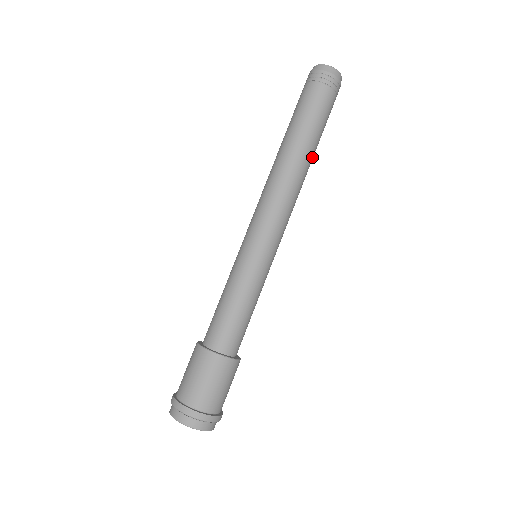
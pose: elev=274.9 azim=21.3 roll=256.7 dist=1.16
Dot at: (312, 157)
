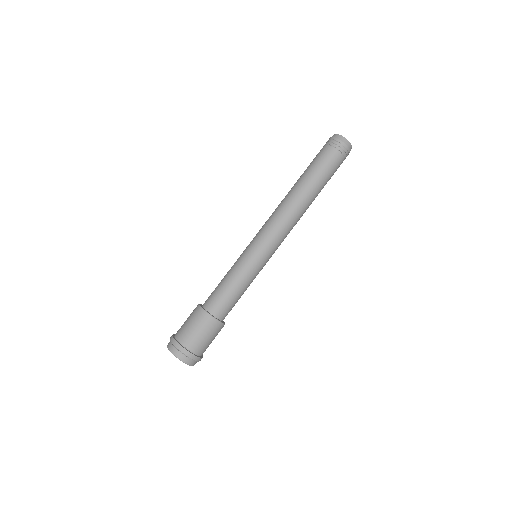
Dot at: (309, 191)
